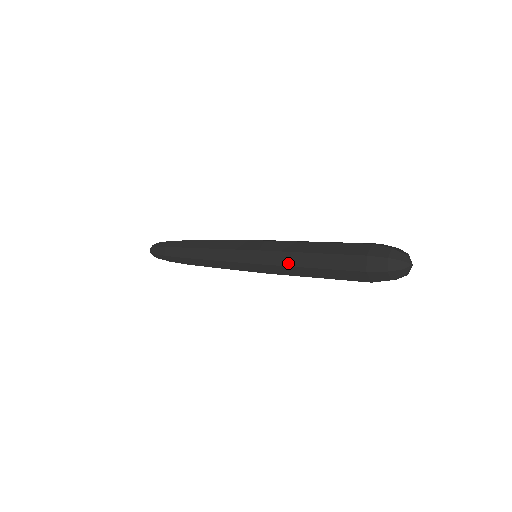
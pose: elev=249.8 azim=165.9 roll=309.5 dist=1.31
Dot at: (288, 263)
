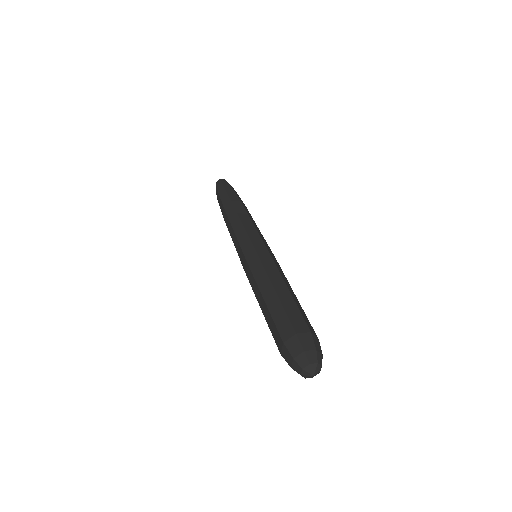
Dot at: occluded
